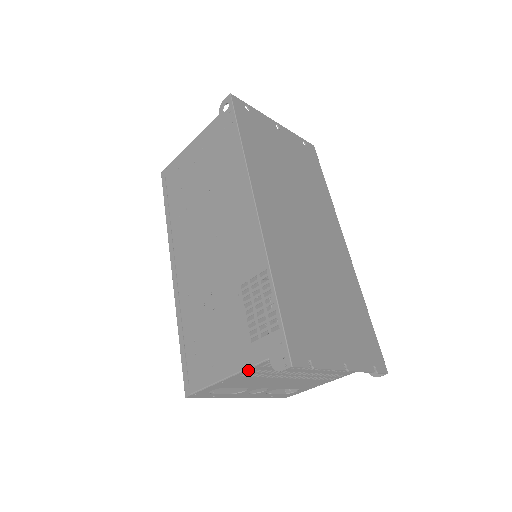
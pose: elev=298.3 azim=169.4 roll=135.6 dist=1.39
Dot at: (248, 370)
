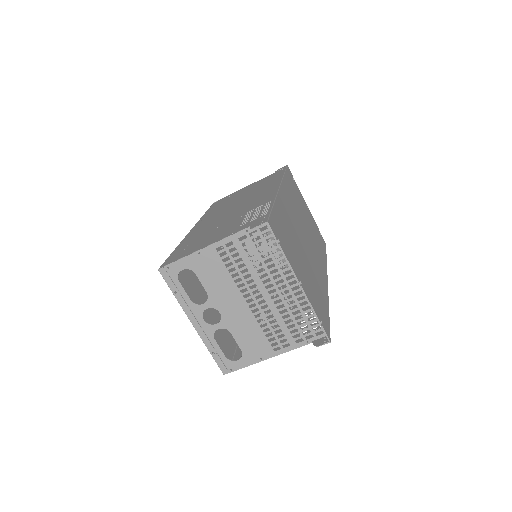
Dot at: (227, 239)
